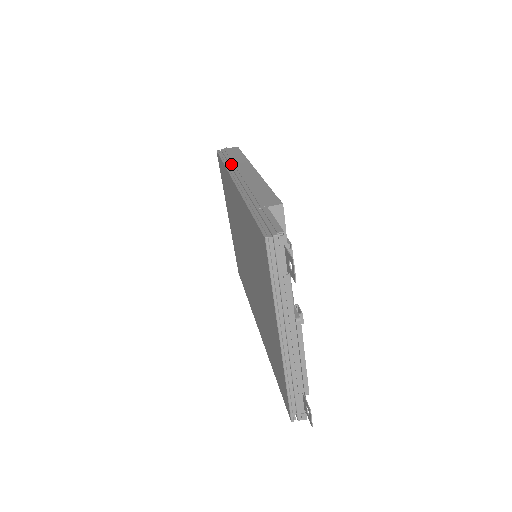
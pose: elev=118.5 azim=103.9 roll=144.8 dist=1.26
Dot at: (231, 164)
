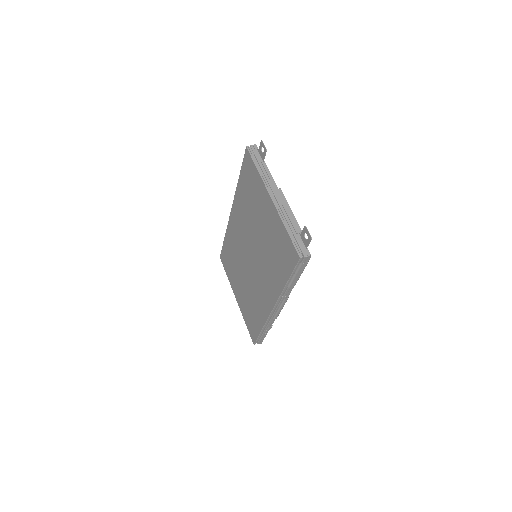
Dot at: occluded
